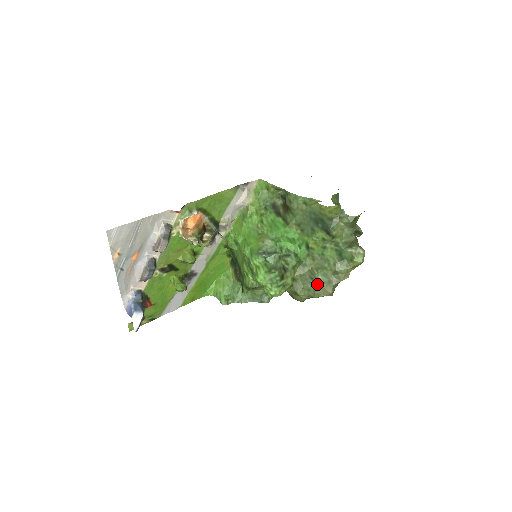
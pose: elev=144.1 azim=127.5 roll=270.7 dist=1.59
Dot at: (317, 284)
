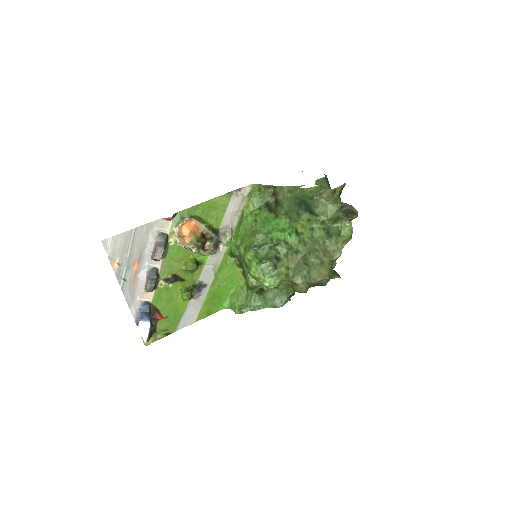
Dot at: (311, 268)
